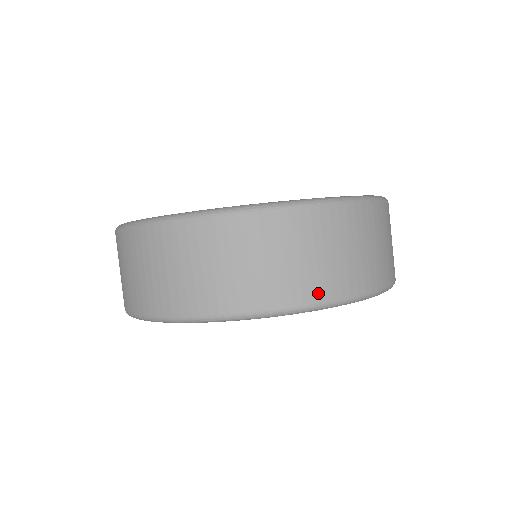
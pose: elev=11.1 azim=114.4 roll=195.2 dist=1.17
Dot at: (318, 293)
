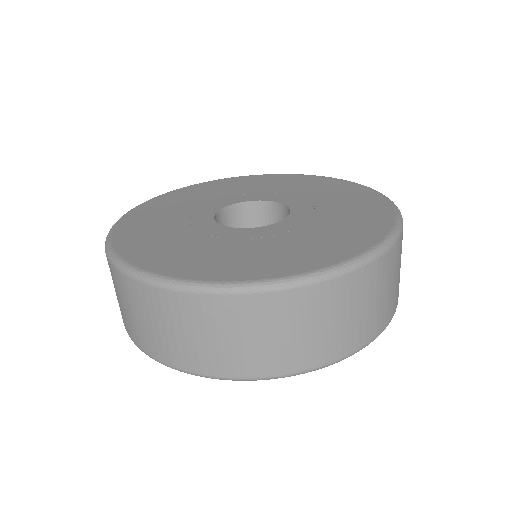
Dot at: (394, 307)
